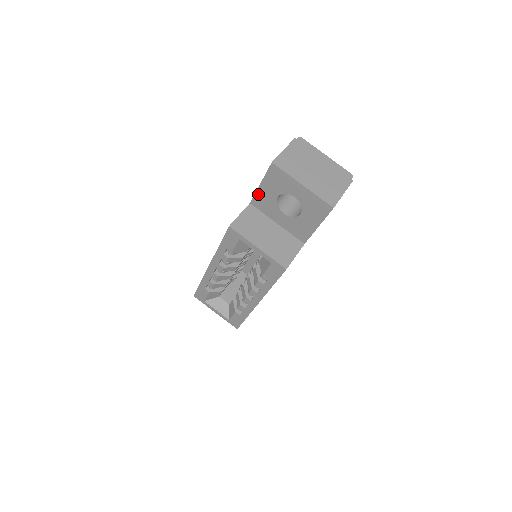
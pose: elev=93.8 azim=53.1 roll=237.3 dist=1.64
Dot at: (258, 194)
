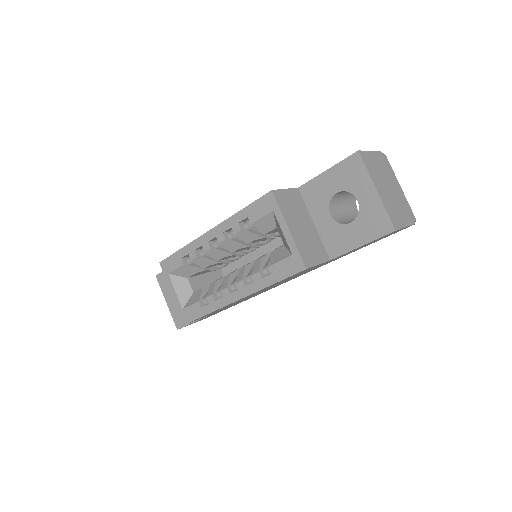
Dot at: (316, 181)
